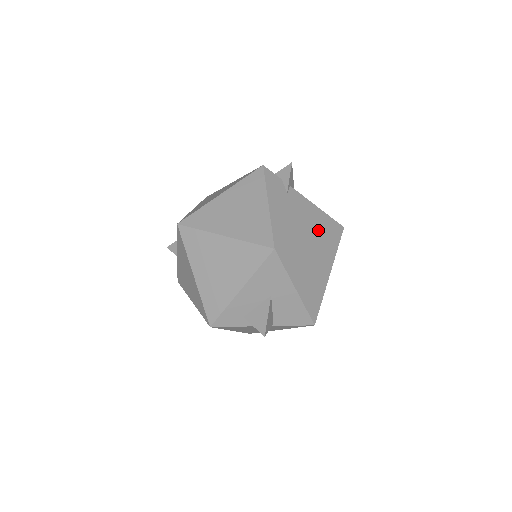
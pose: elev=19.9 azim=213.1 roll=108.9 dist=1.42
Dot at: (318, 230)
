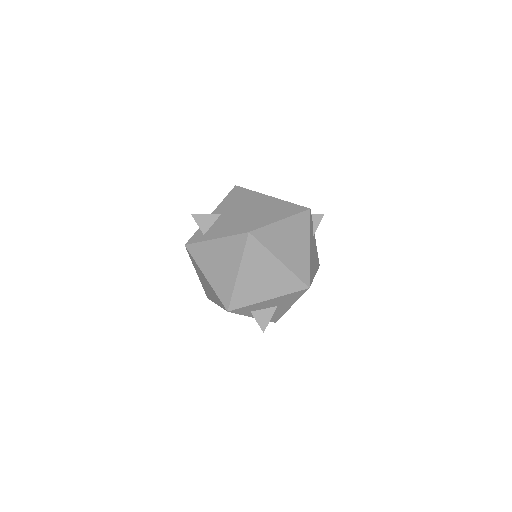
Dot at: (316, 269)
